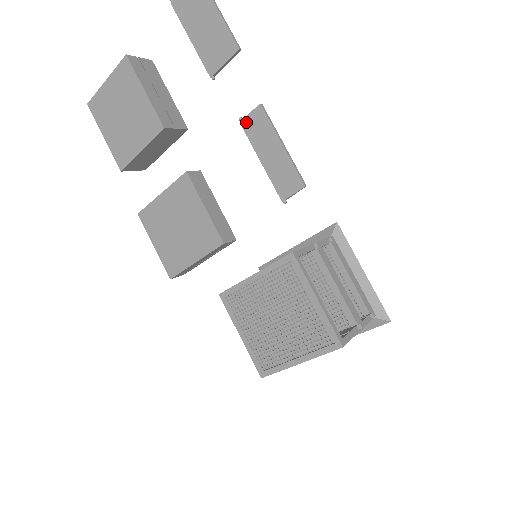
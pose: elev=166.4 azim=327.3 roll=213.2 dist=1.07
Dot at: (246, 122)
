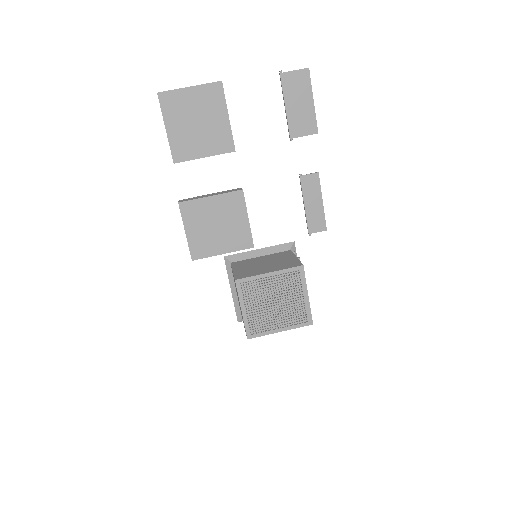
Dot at: (304, 178)
